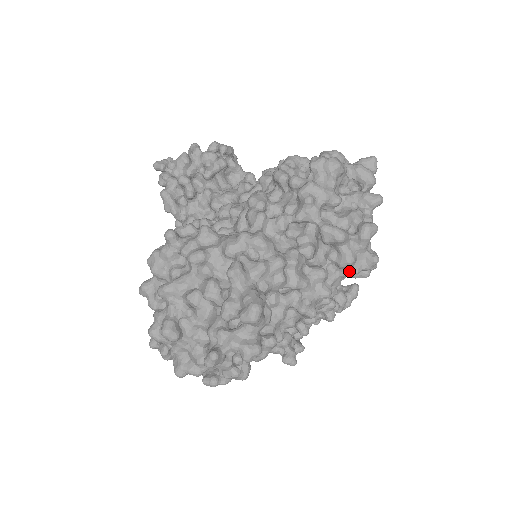
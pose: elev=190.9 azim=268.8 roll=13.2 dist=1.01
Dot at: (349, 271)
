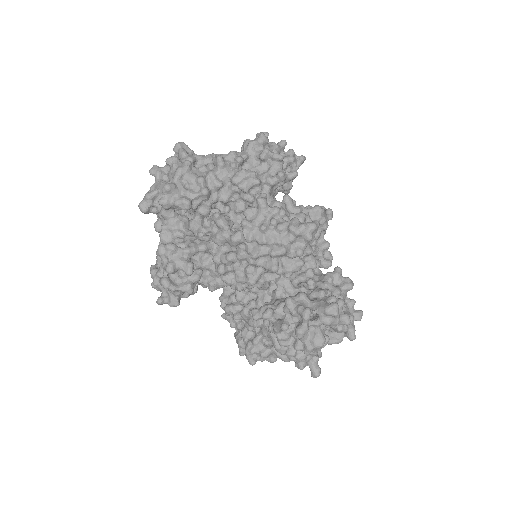
Dot at: (248, 145)
